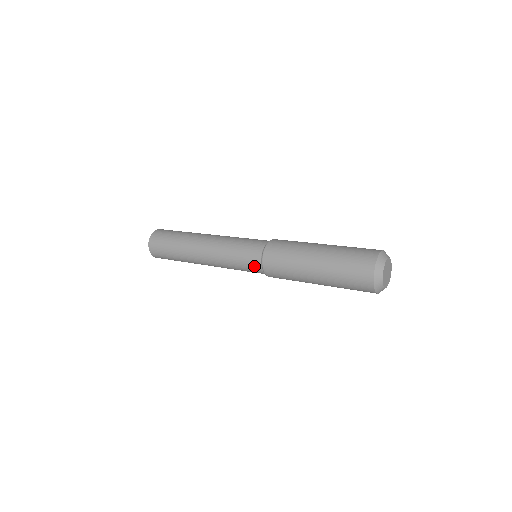
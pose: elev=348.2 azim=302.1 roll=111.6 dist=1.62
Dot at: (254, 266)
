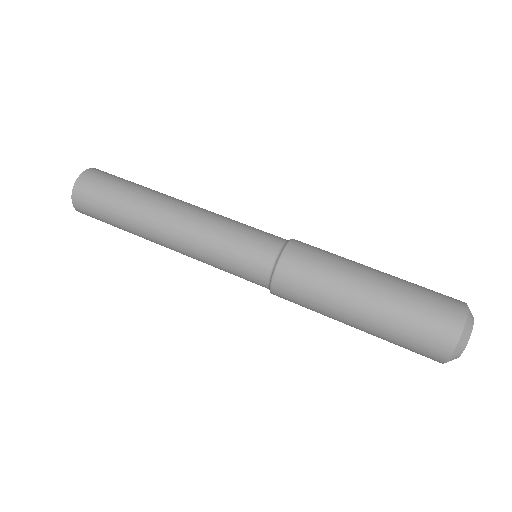
Dot at: (257, 268)
